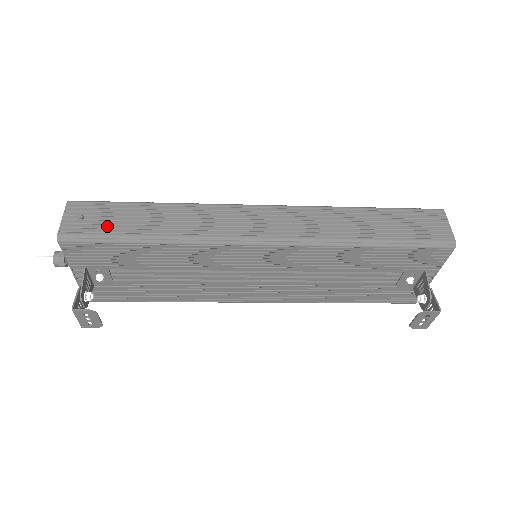
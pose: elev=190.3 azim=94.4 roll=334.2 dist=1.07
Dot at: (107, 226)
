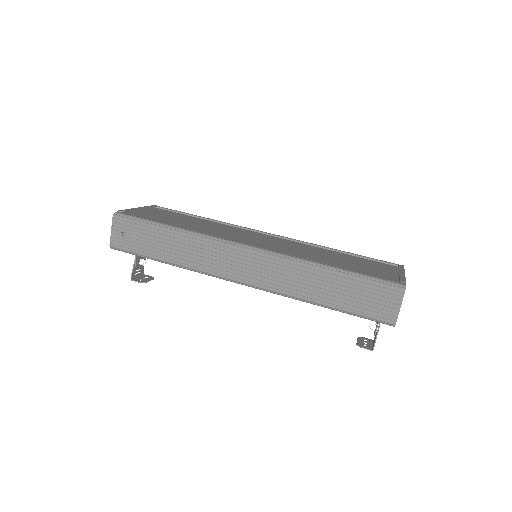
Dot at: (138, 246)
